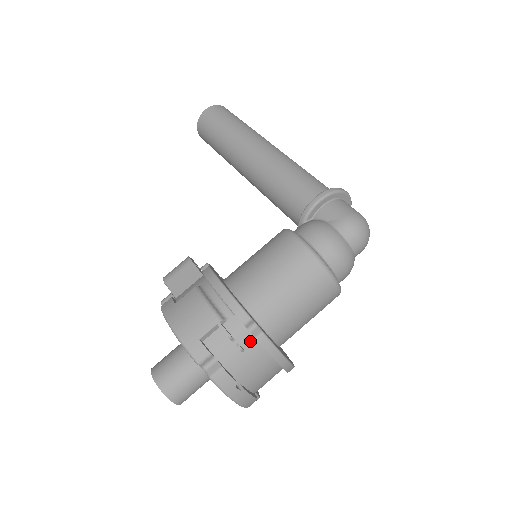
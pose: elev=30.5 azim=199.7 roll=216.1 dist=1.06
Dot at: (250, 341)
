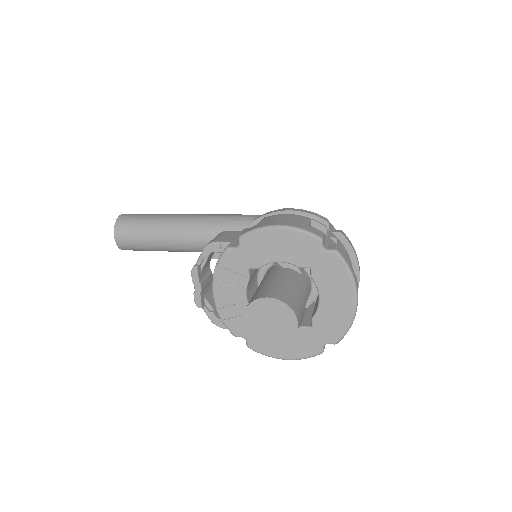
Dot at: occluded
